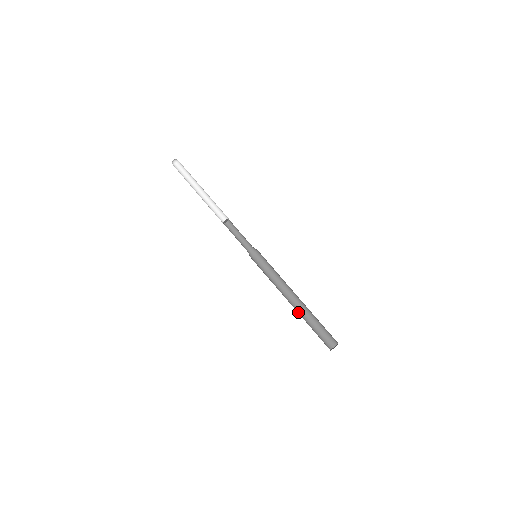
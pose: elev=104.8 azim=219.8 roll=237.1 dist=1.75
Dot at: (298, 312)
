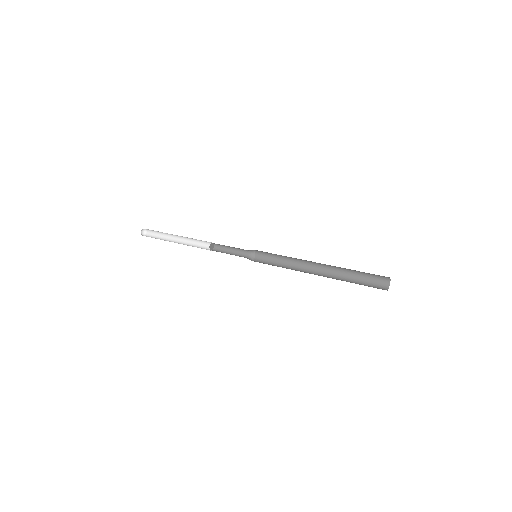
Dot at: (328, 277)
